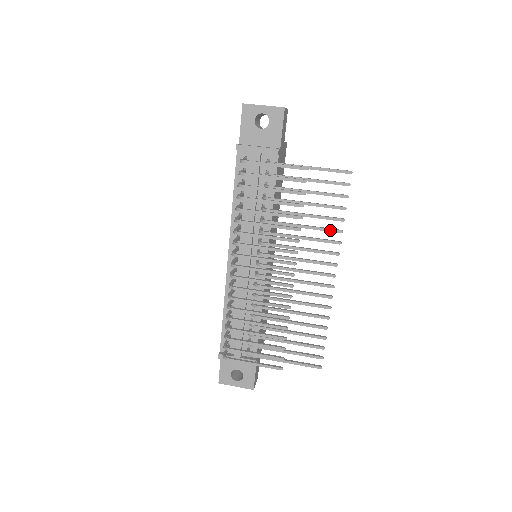
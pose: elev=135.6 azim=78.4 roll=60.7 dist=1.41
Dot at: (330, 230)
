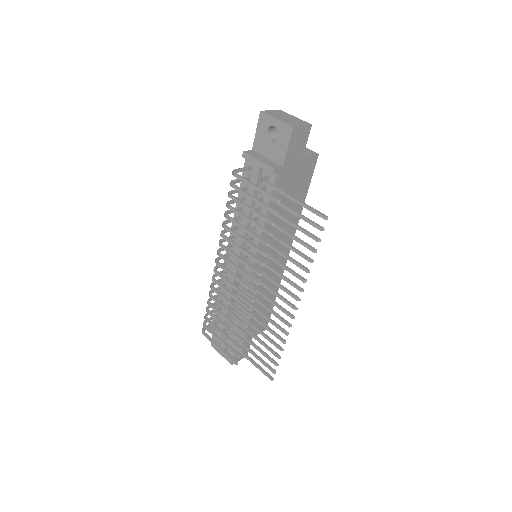
Dot at: (298, 265)
